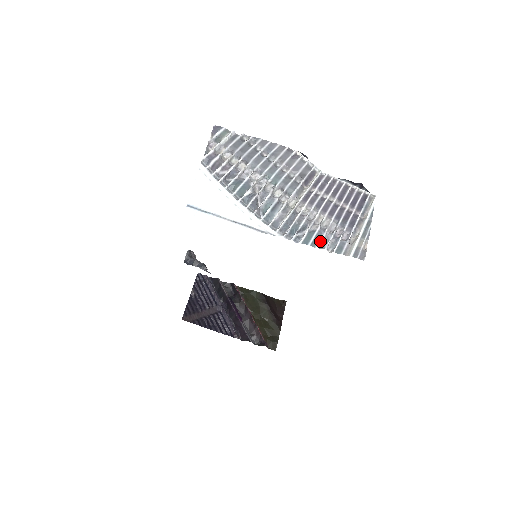
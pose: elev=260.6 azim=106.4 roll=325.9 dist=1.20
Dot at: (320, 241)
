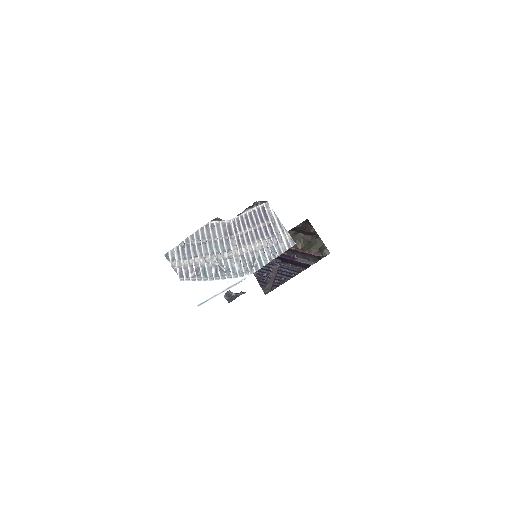
Dot at: (267, 258)
